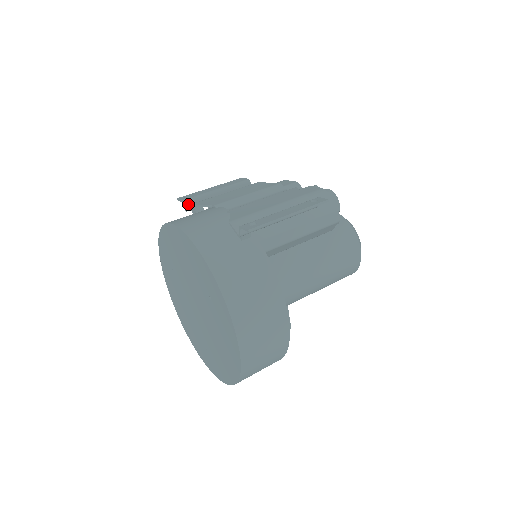
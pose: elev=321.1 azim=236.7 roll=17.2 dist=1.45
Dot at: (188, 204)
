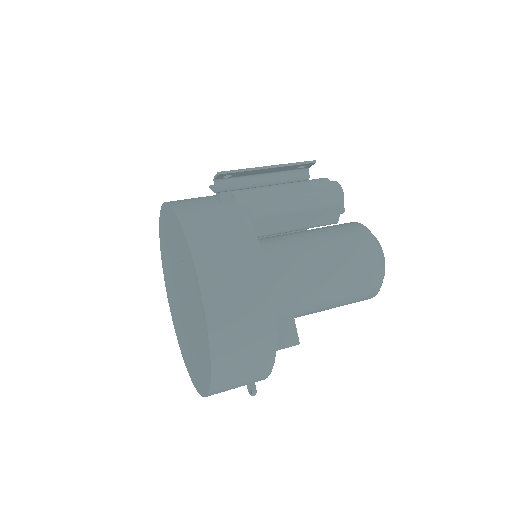
Dot at: occluded
